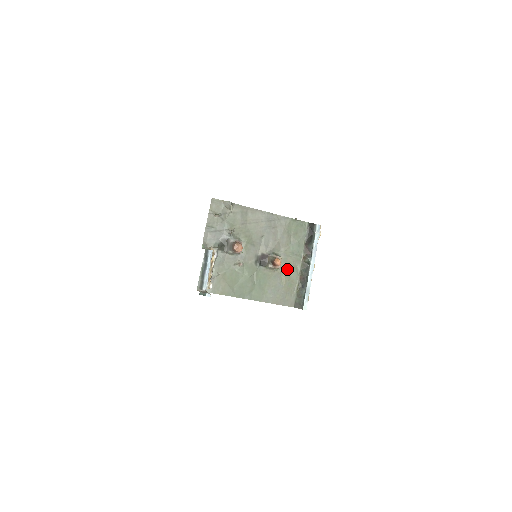
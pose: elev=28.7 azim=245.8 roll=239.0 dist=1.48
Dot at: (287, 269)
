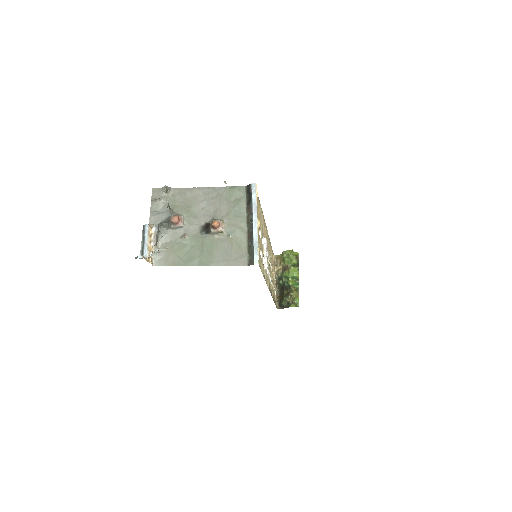
Dot at: (232, 231)
